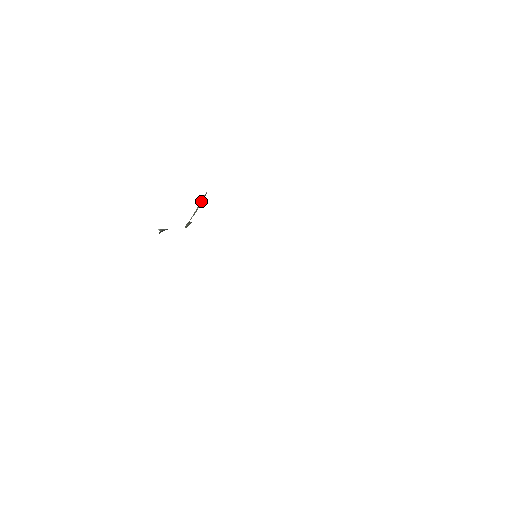
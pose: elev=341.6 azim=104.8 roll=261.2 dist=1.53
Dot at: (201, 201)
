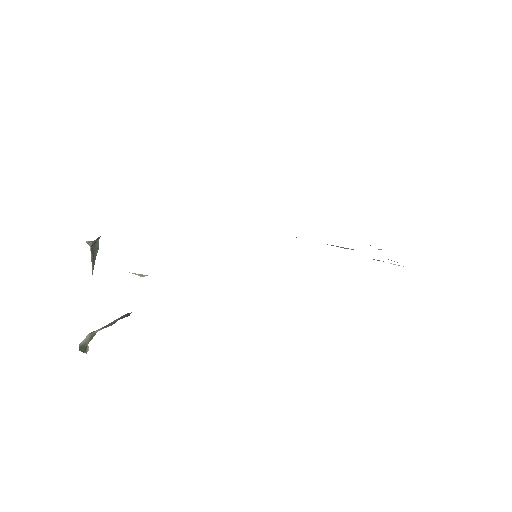
Dot at: (122, 316)
